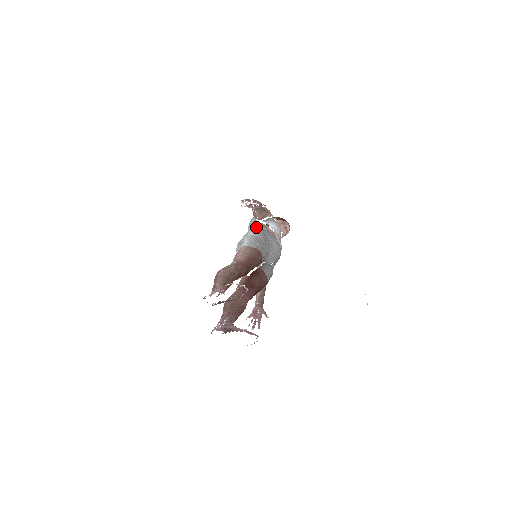
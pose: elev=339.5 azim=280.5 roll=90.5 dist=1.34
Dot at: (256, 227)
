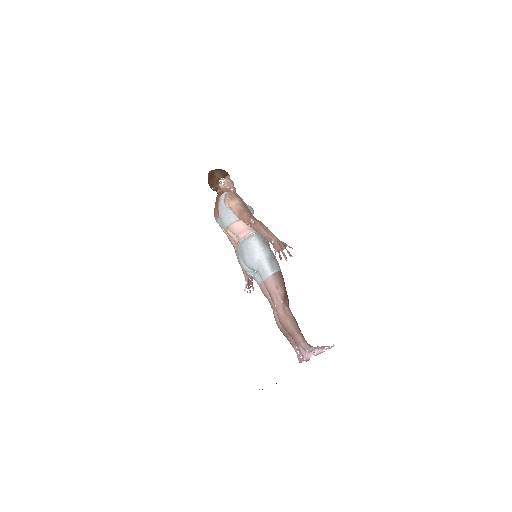
Dot at: (248, 231)
